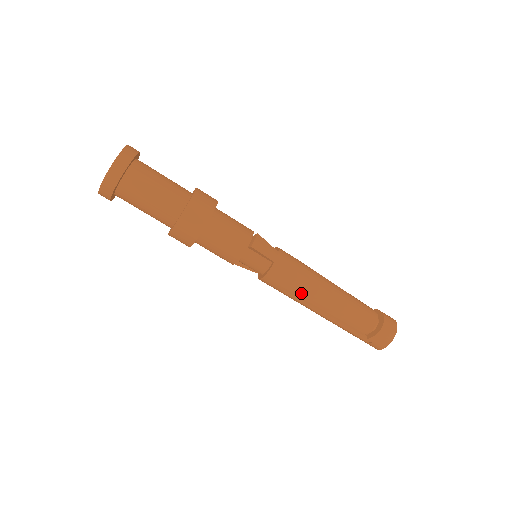
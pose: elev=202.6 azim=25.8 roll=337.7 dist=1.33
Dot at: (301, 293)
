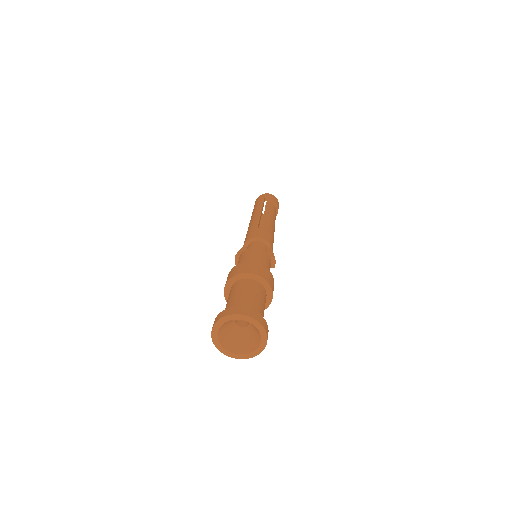
Dot at: occluded
